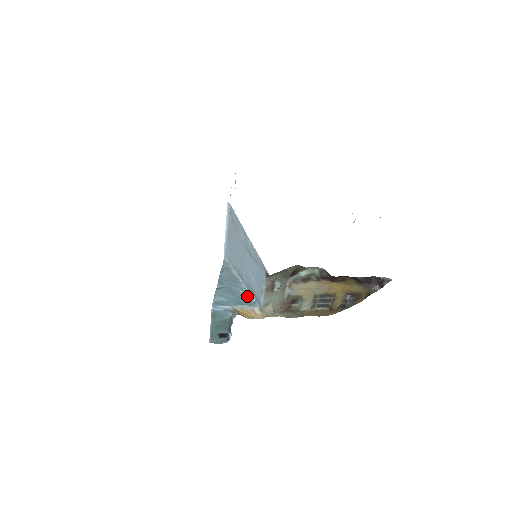
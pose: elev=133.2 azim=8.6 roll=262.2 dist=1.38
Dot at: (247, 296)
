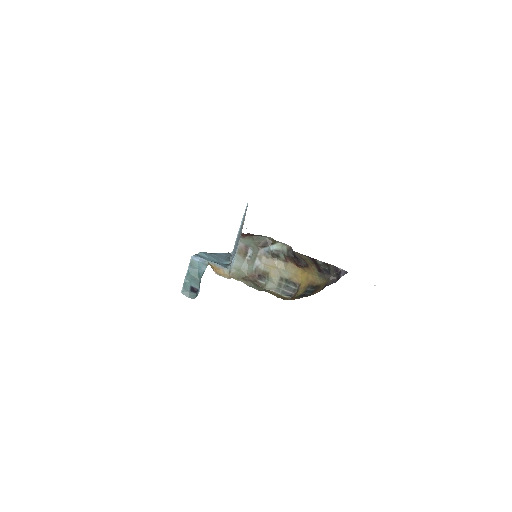
Dot at: (227, 264)
